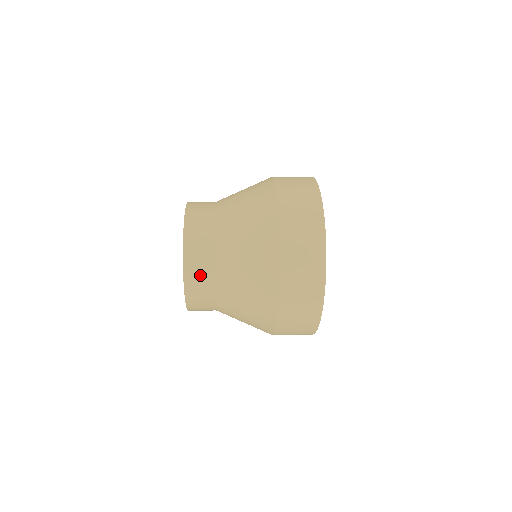
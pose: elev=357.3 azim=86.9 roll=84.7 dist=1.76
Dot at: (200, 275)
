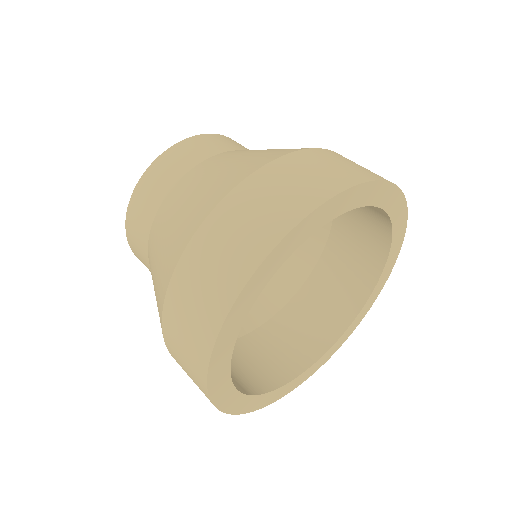
Dot at: (142, 259)
